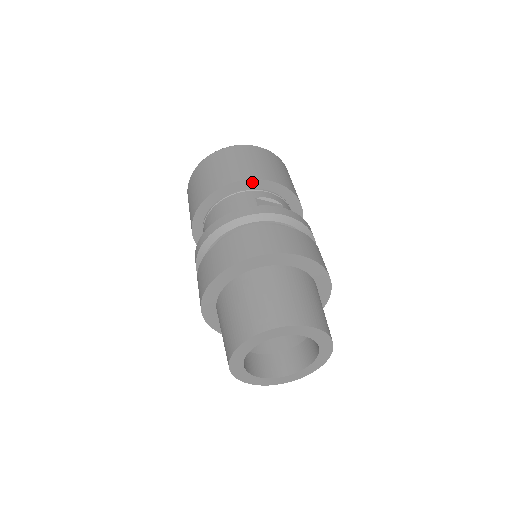
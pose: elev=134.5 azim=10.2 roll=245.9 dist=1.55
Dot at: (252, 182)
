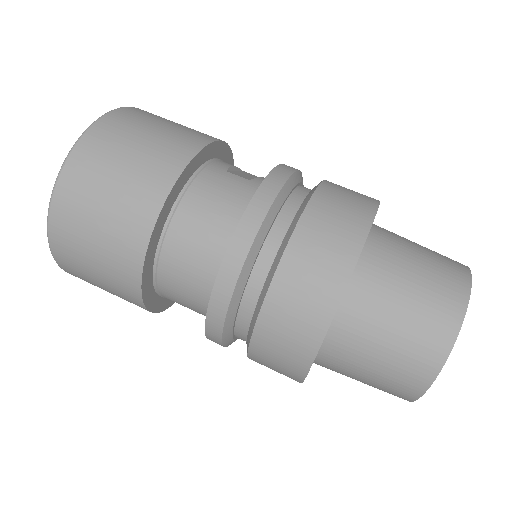
Dot at: (206, 150)
